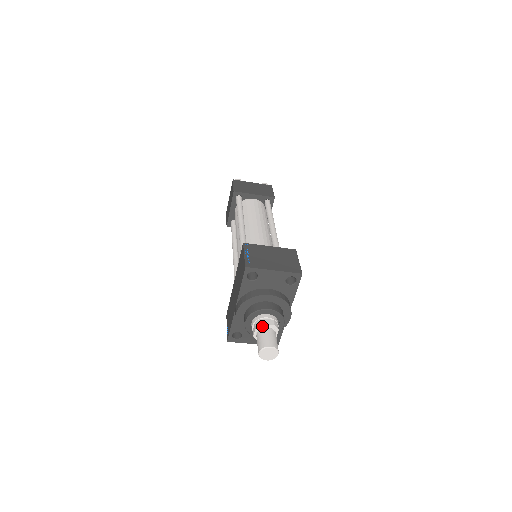
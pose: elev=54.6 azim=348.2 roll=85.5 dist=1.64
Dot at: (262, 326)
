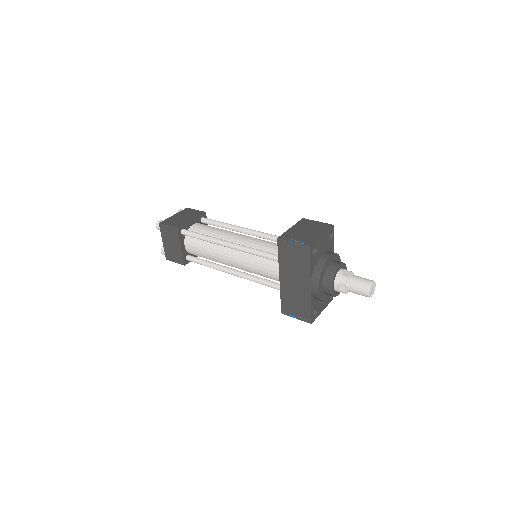
Dot at: (347, 279)
